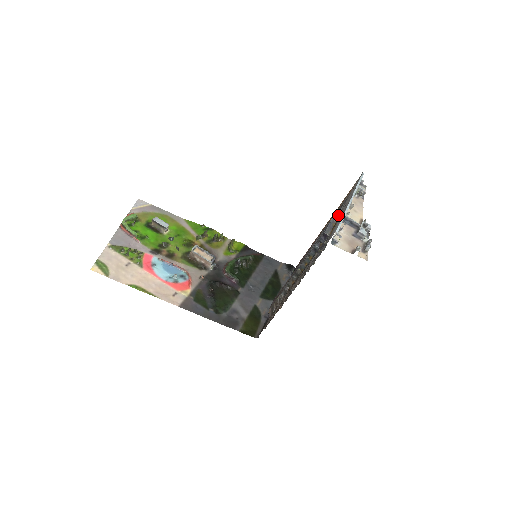
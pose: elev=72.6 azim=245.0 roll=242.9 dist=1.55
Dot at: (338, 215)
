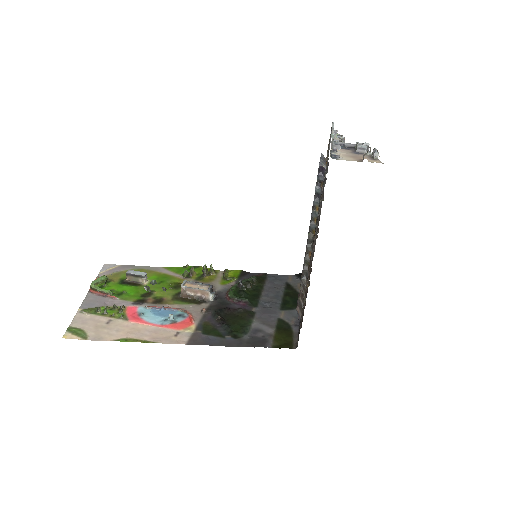
Dot at: occluded
